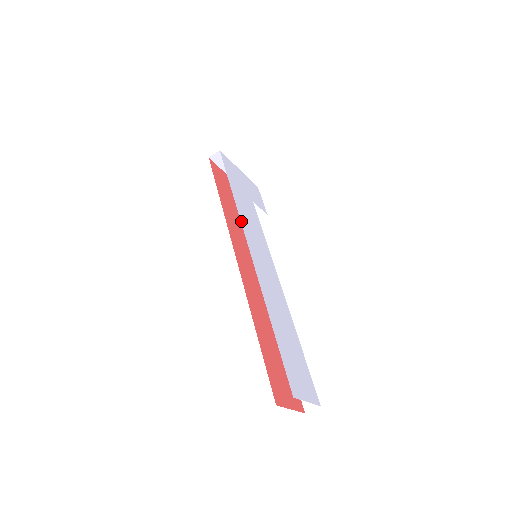
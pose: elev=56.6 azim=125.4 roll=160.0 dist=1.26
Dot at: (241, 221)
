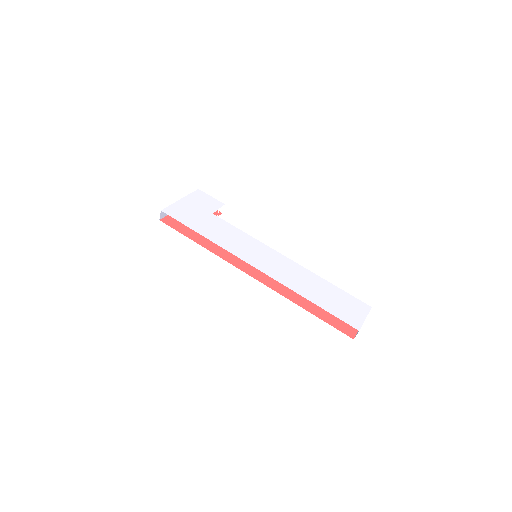
Dot at: occluded
